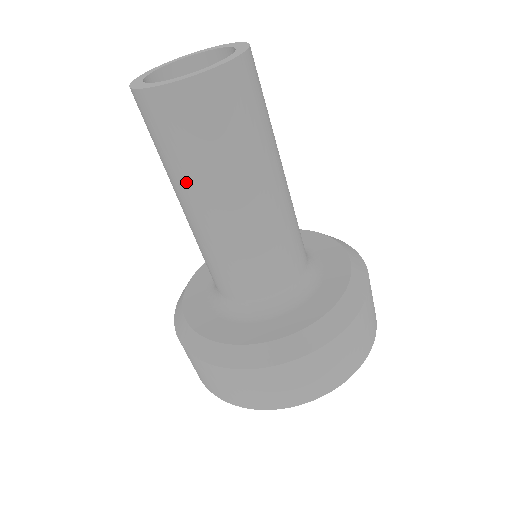
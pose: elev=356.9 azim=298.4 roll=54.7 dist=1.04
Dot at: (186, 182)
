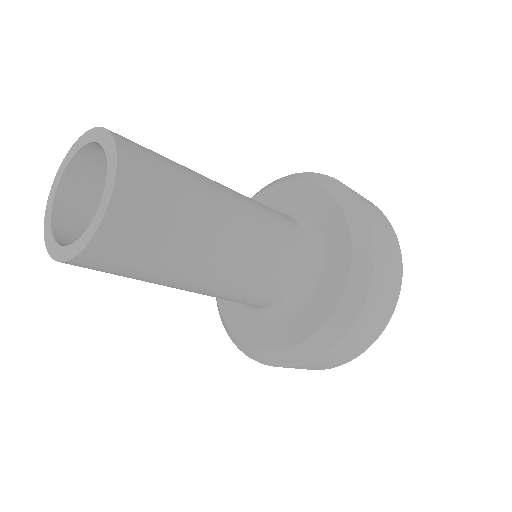
Dot at: occluded
